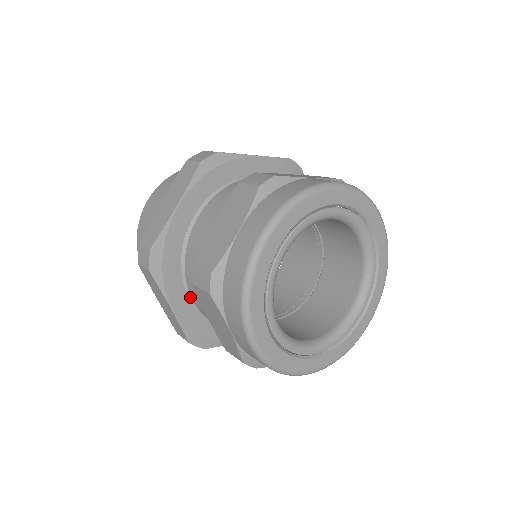
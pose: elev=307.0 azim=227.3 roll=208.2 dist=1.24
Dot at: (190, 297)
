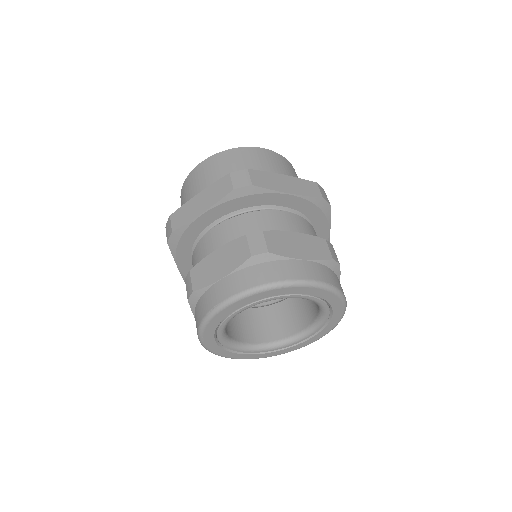
Dot at: occluded
